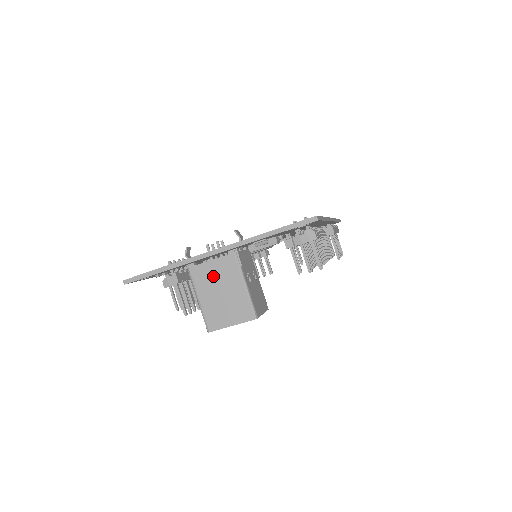
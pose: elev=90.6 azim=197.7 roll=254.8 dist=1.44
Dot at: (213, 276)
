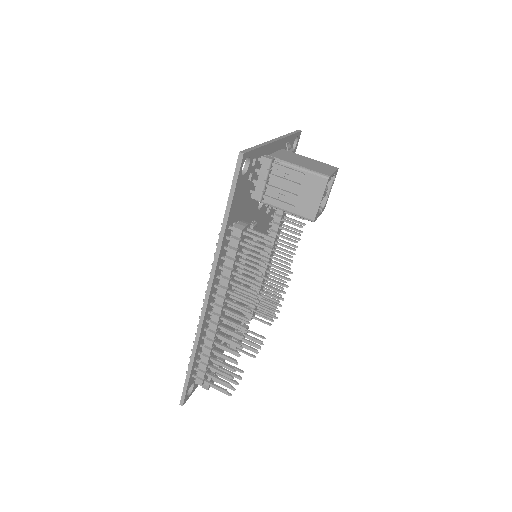
Dot at: (288, 157)
